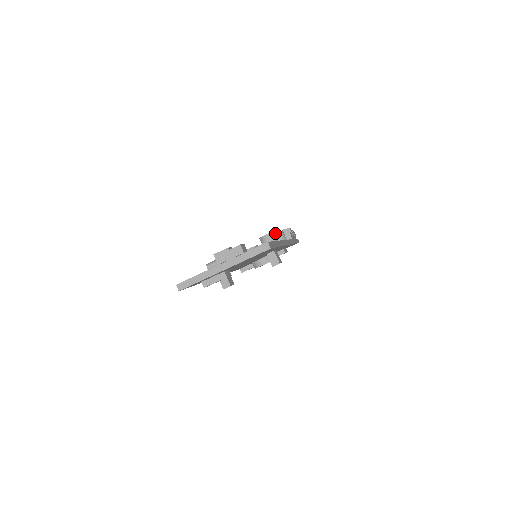
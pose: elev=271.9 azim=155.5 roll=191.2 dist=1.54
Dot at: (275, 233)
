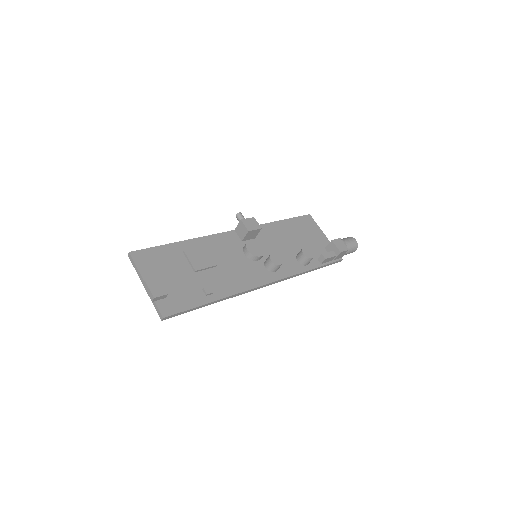
Dot at: (304, 254)
